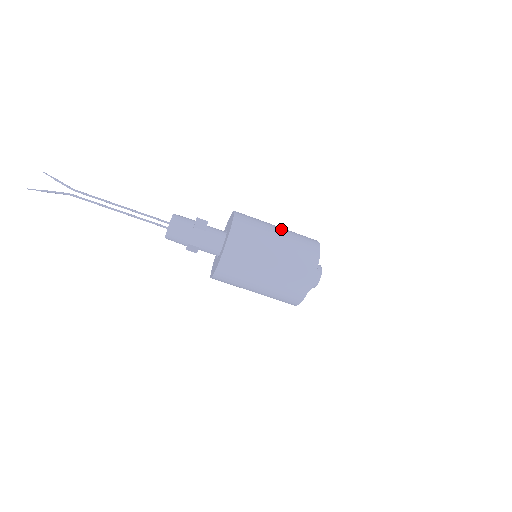
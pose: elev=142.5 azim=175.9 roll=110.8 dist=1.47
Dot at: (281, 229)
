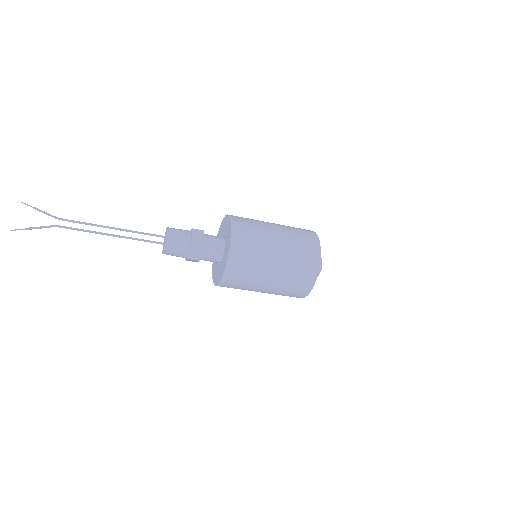
Dot at: (279, 230)
